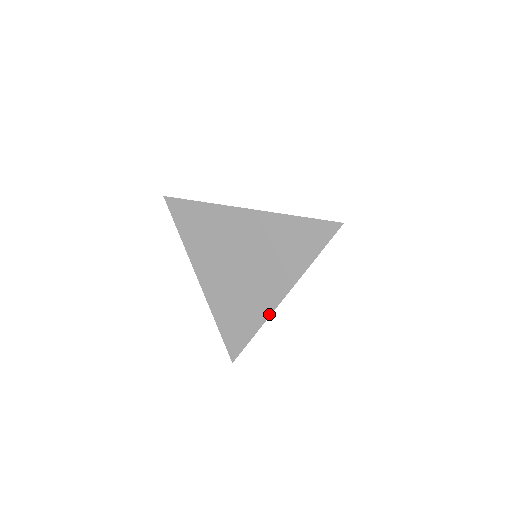
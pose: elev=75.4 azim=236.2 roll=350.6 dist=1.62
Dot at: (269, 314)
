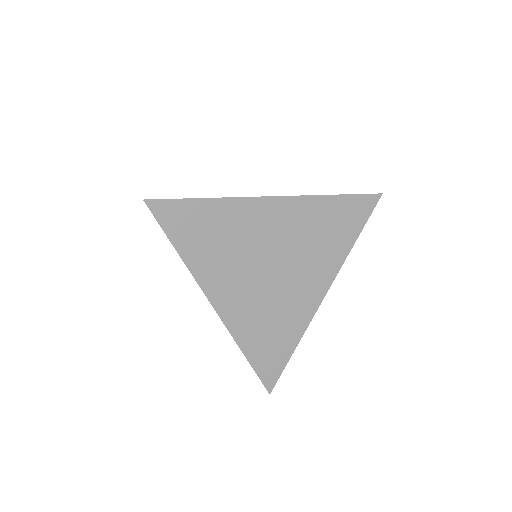
Dot at: (310, 319)
